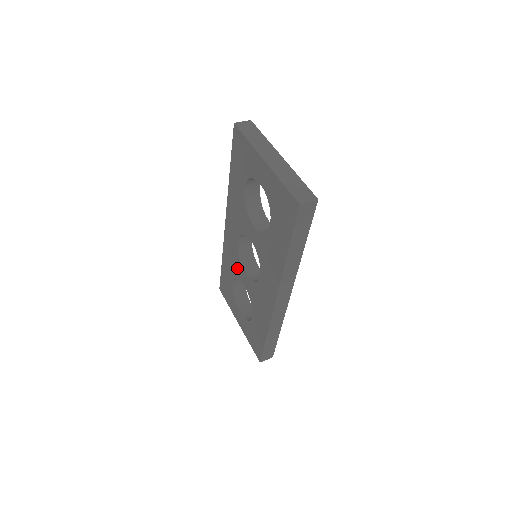
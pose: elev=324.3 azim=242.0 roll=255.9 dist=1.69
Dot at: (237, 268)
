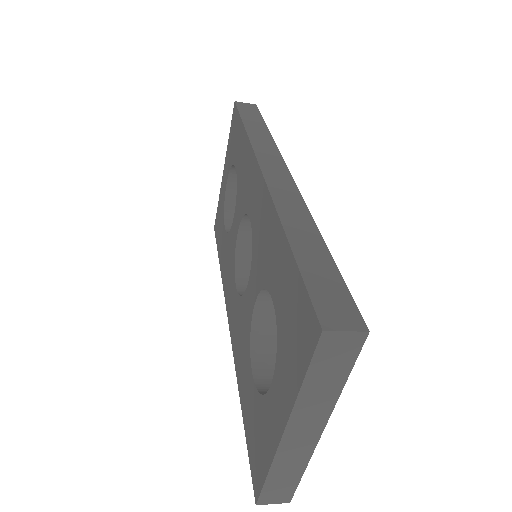
Dot at: (245, 321)
